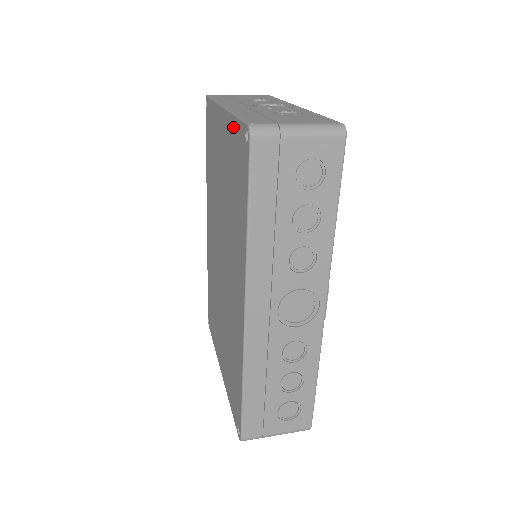
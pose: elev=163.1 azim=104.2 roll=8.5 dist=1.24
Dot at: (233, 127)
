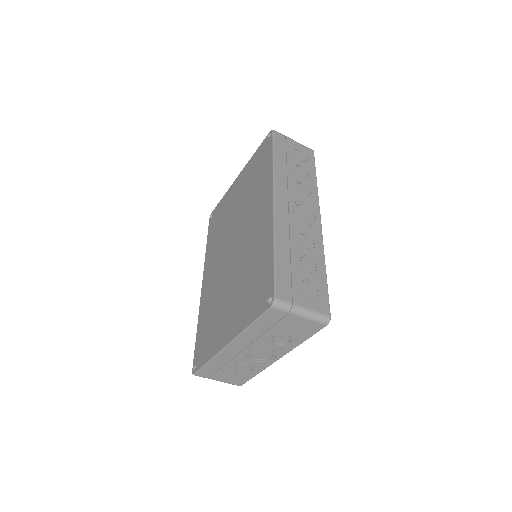
Dot at: (253, 158)
